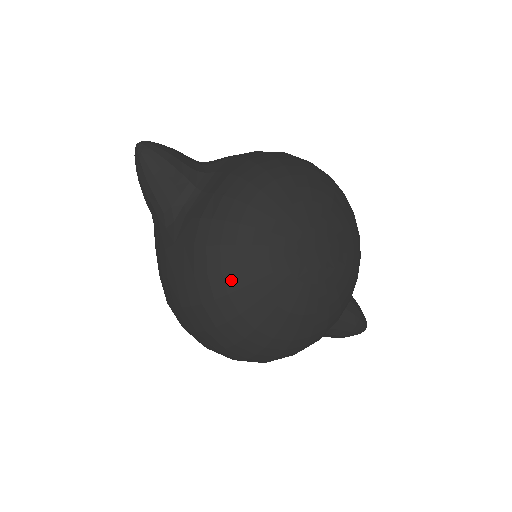
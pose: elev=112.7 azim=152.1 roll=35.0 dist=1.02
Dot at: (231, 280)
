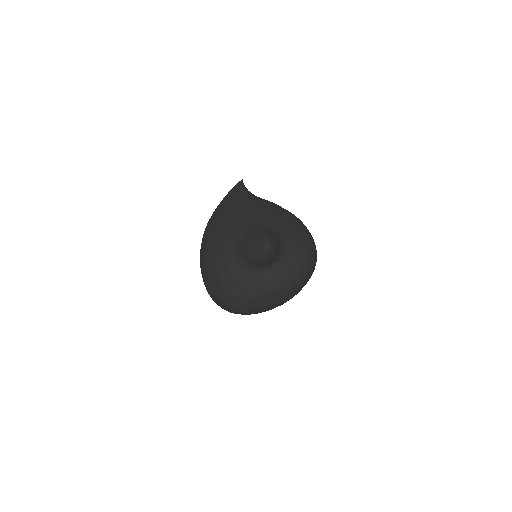
Dot at: (248, 310)
